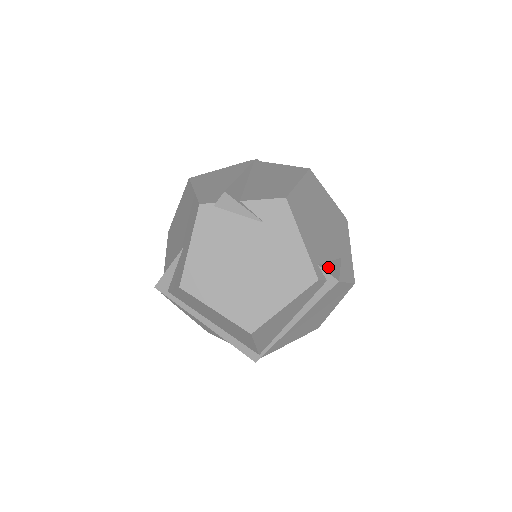
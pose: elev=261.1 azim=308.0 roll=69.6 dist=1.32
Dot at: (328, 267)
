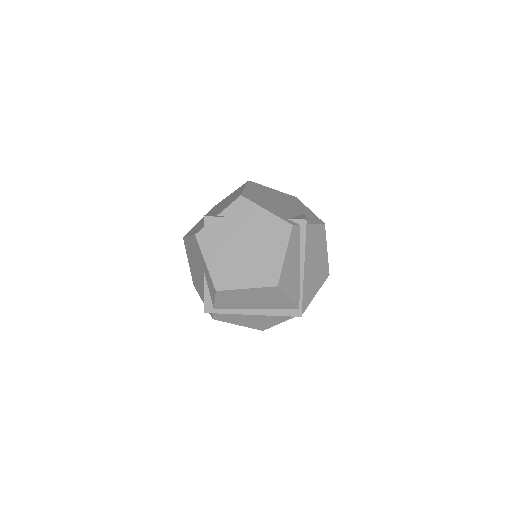
Dot at: (295, 218)
